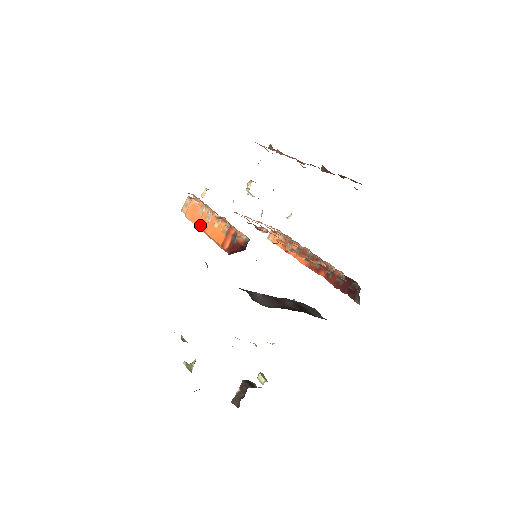
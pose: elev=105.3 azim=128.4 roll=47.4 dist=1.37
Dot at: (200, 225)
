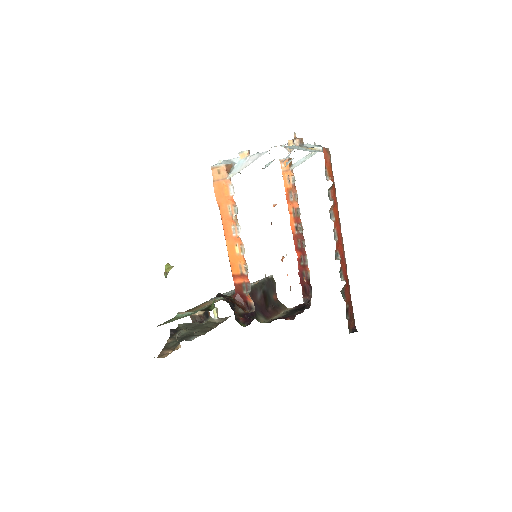
Dot at: (223, 223)
